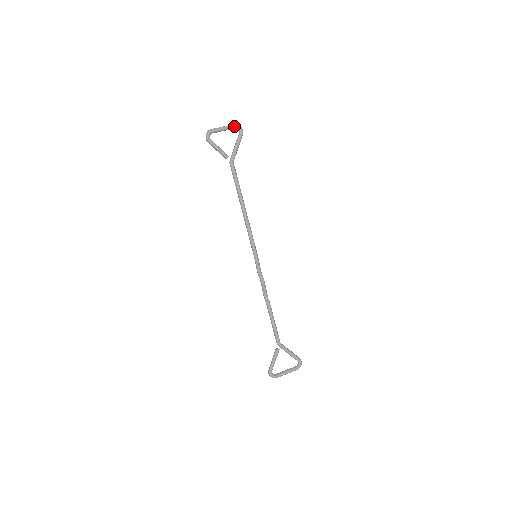
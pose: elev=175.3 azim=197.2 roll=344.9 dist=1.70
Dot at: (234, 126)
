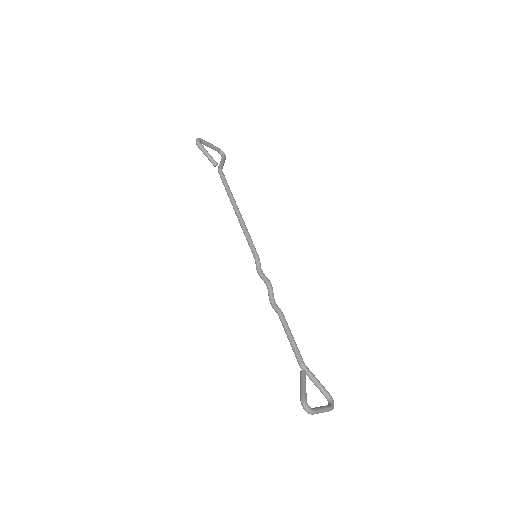
Dot at: (219, 148)
